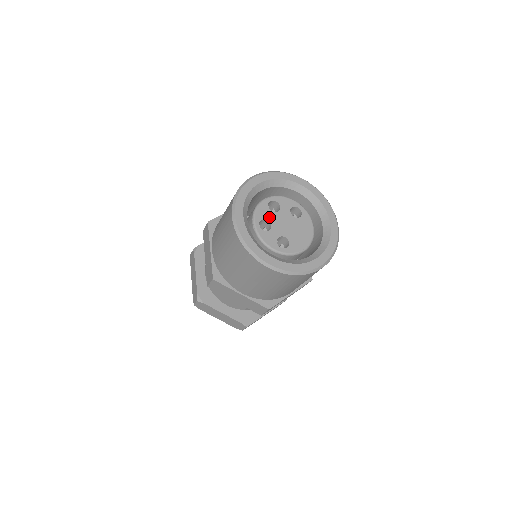
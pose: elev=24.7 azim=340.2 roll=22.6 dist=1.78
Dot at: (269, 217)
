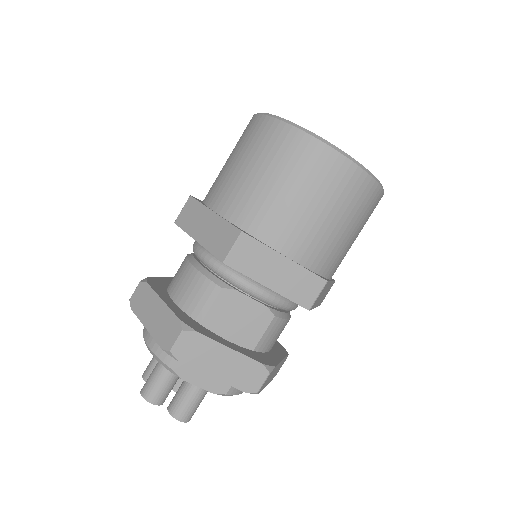
Dot at: occluded
